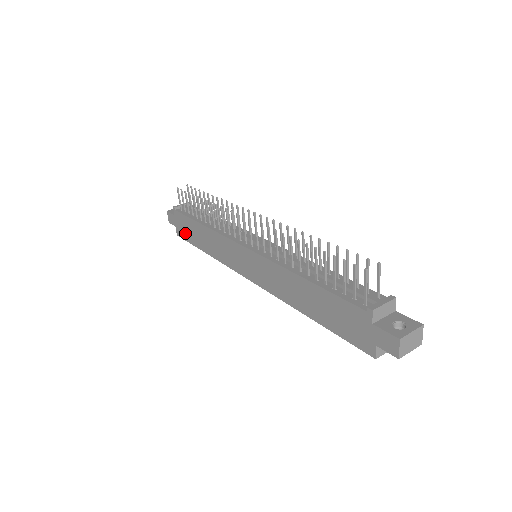
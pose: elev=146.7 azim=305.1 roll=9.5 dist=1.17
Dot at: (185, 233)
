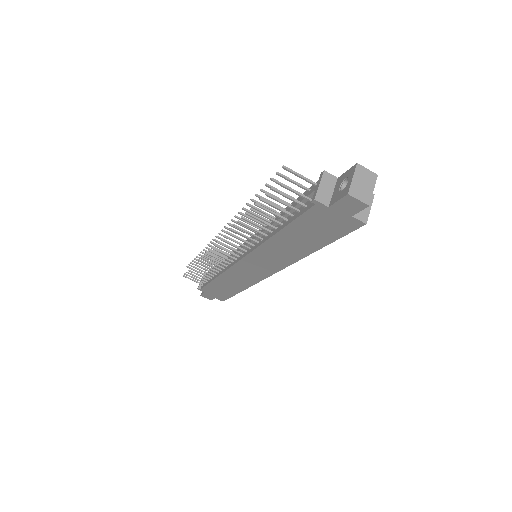
Dot at: (222, 295)
